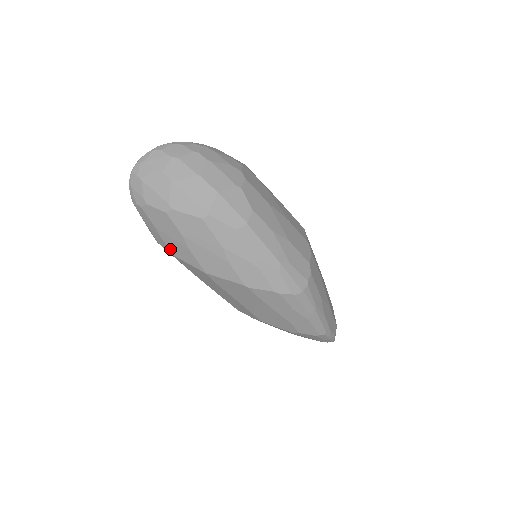
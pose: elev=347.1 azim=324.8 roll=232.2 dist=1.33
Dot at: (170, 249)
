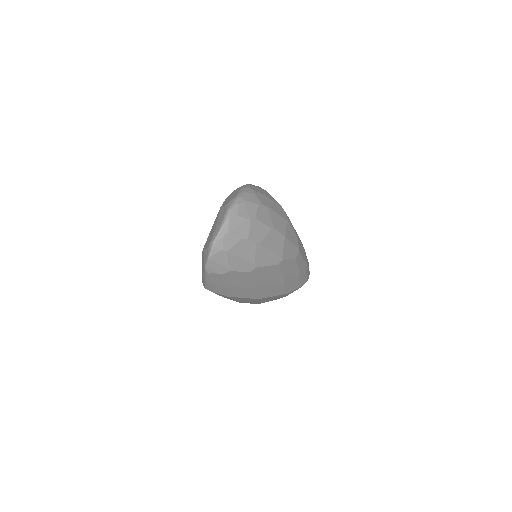
Dot at: (231, 294)
